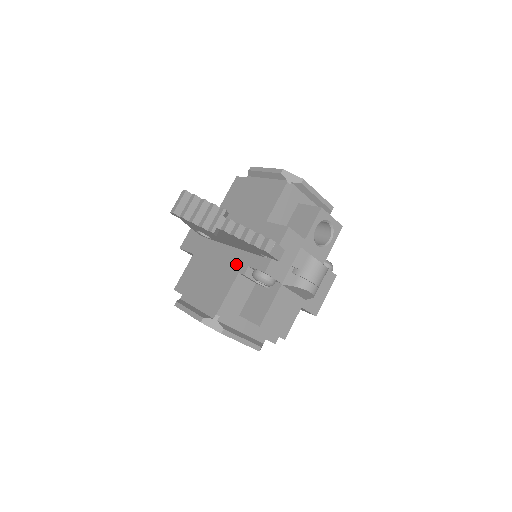
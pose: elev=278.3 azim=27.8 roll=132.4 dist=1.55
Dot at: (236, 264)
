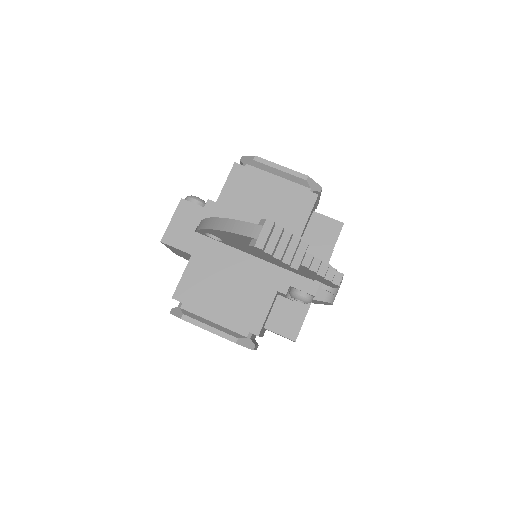
Dot at: (271, 280)
